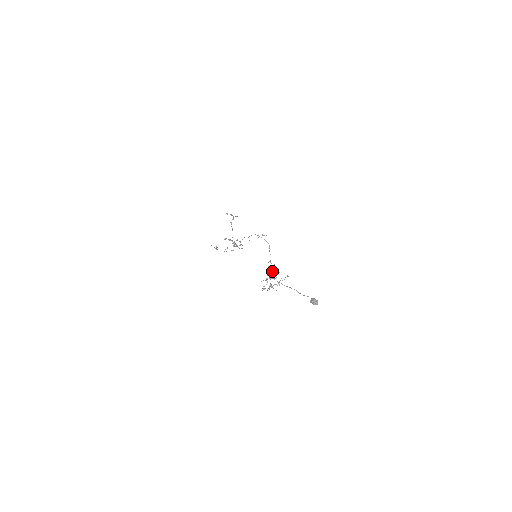
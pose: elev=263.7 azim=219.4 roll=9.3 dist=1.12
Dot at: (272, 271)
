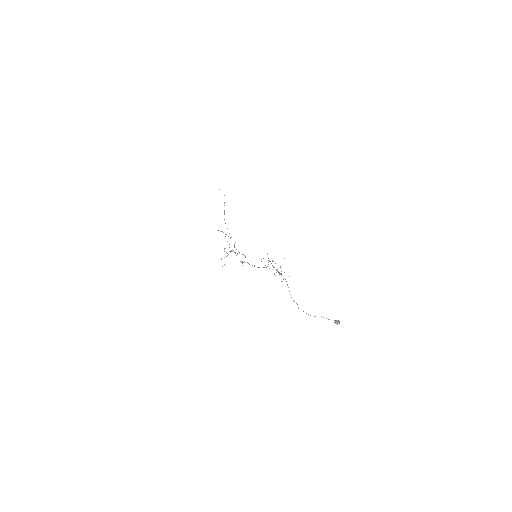
Dot at: occluded
